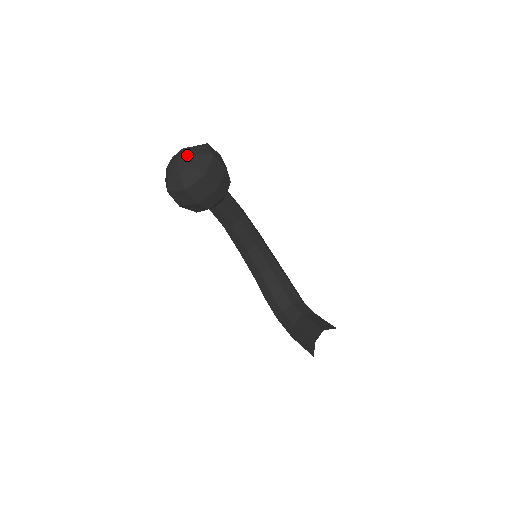
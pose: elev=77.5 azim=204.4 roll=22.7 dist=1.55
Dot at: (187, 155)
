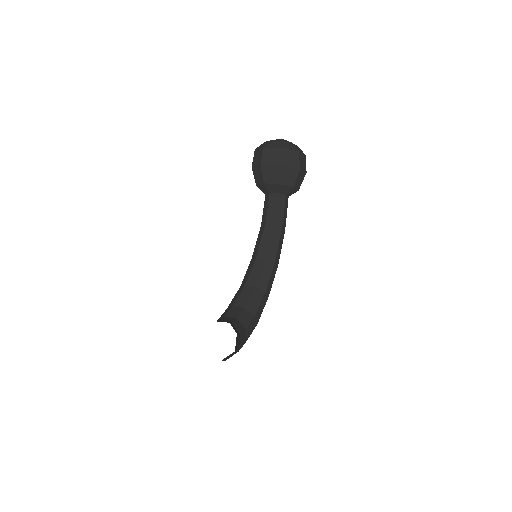
Dot at: occluded
